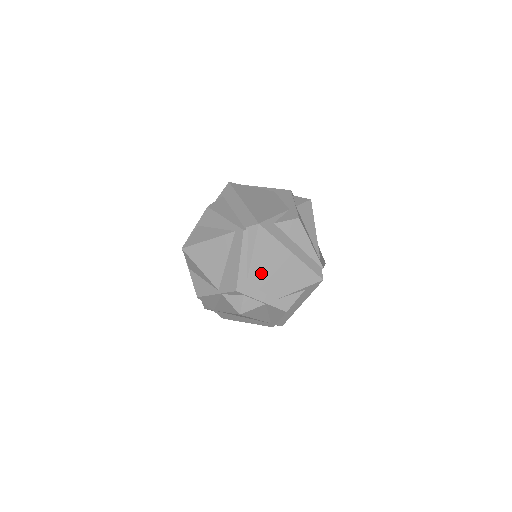
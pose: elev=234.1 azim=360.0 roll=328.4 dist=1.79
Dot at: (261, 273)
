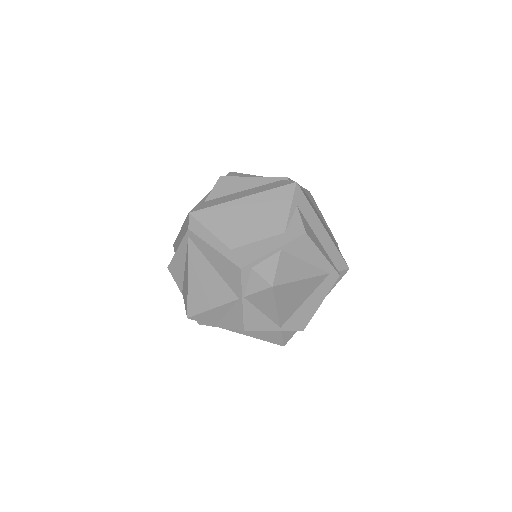
Dot at: occluded
